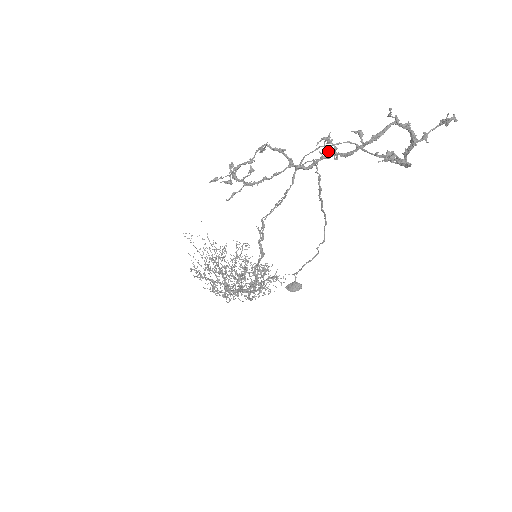
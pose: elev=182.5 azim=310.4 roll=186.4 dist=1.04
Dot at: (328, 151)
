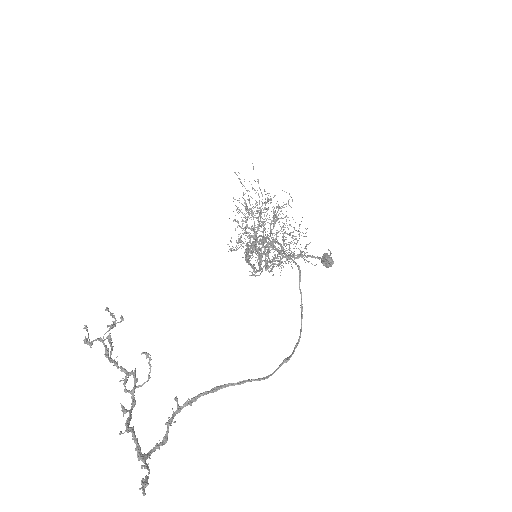
Dot at: (149, 364)
